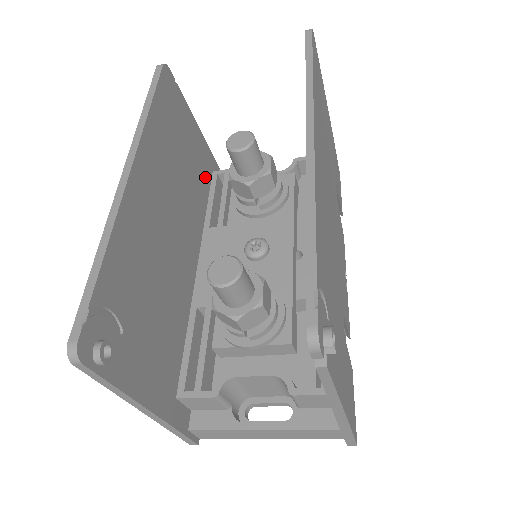
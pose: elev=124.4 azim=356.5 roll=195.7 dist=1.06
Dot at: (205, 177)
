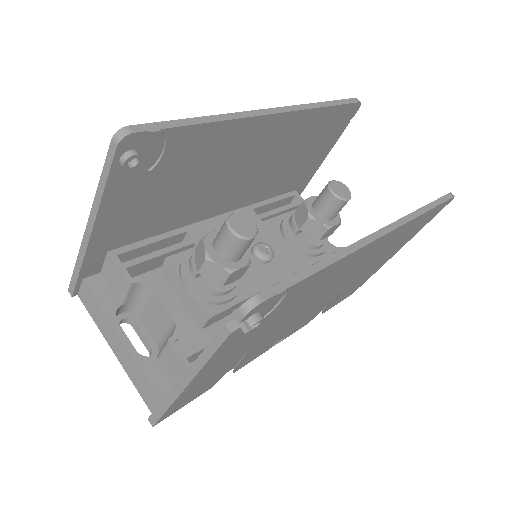
Dot at: (289, 185)
